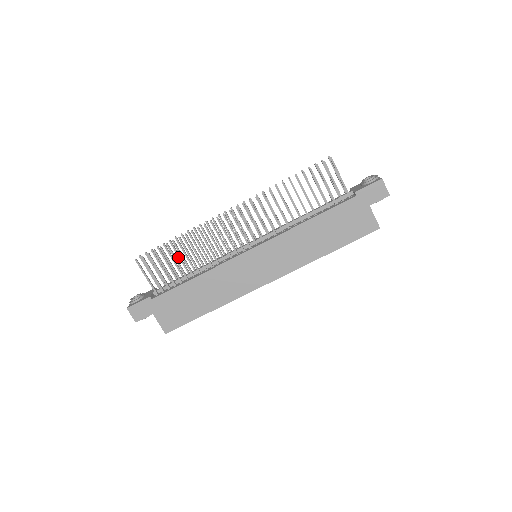
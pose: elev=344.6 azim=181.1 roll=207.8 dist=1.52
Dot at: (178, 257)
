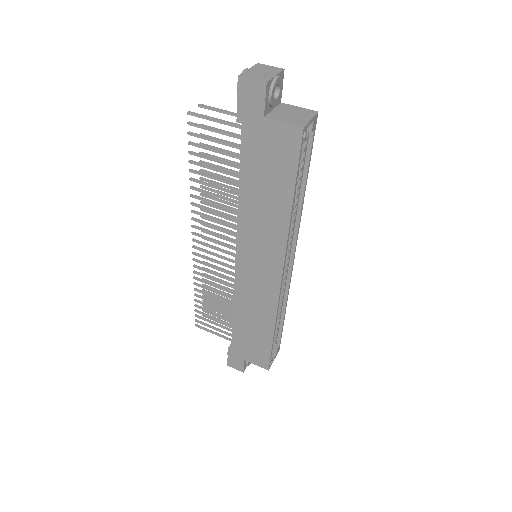
Dot at: occluded
